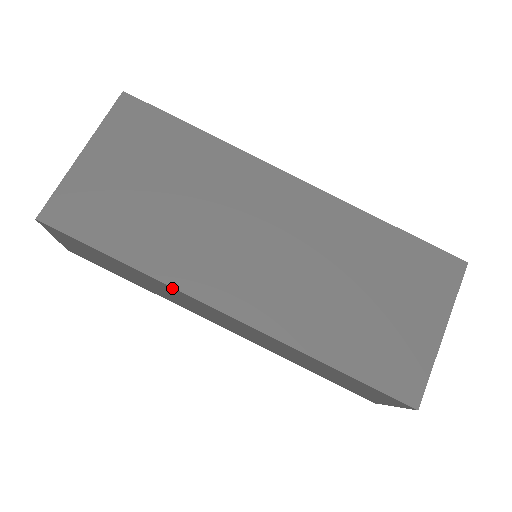
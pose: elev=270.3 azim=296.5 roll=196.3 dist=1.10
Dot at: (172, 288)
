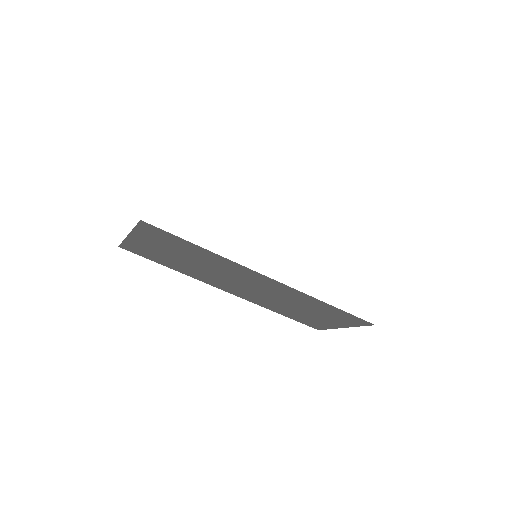
Dot at: occluded
